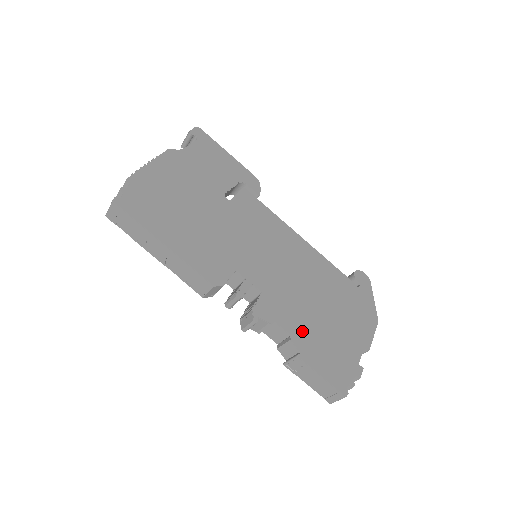
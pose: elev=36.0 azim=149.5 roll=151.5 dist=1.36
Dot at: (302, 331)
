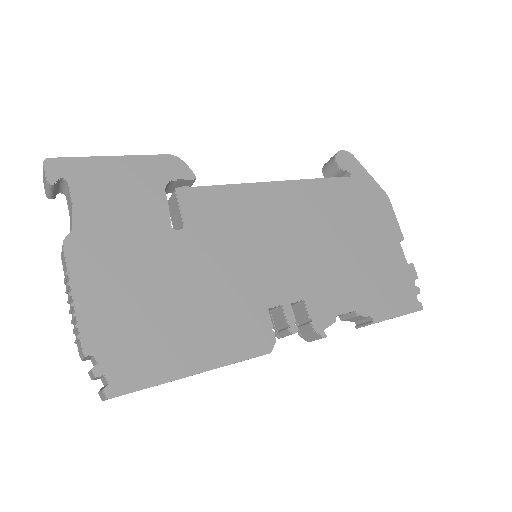
Dot at: (357, 294)
